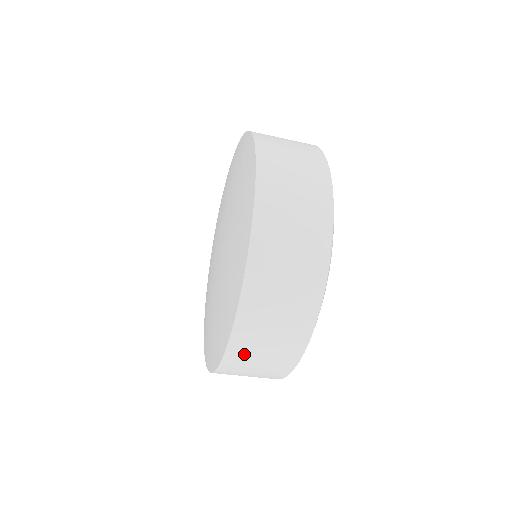
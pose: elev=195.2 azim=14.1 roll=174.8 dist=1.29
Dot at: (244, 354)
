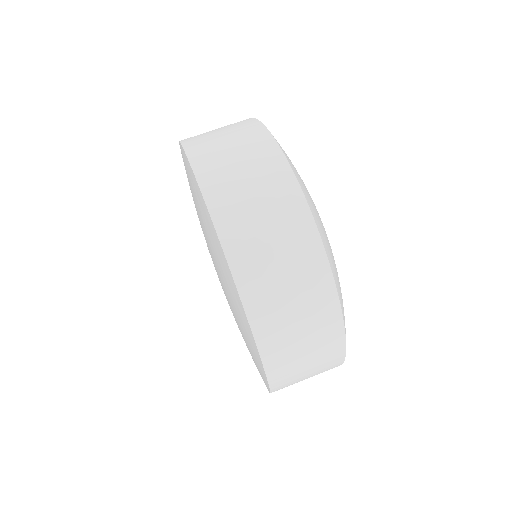
Dot at: (288, 379)
